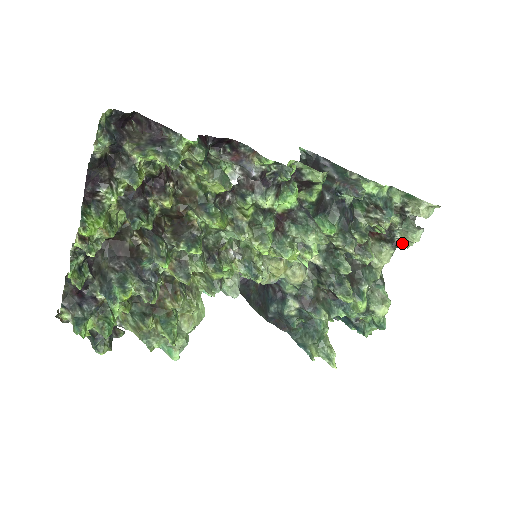
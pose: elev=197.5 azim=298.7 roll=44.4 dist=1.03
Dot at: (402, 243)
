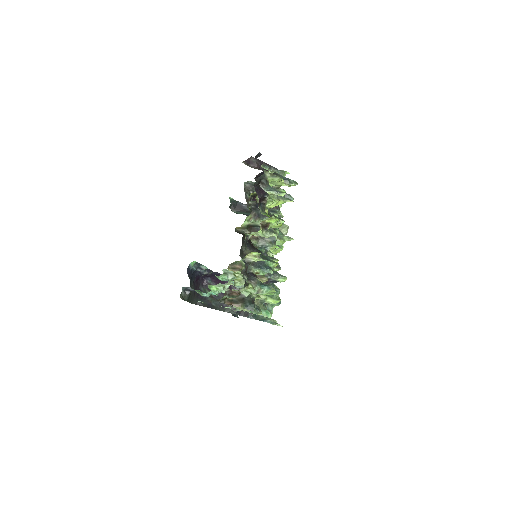
Dot at: occluded
